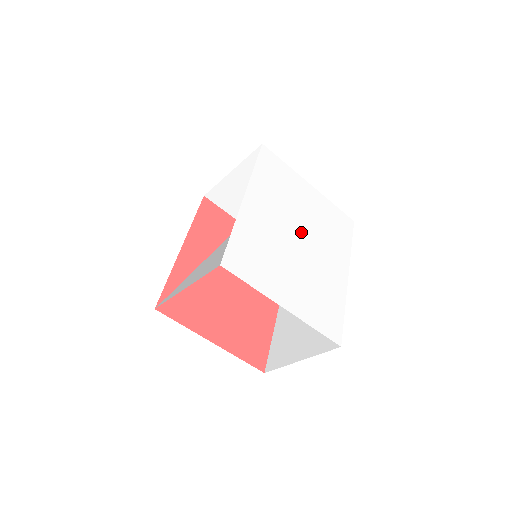
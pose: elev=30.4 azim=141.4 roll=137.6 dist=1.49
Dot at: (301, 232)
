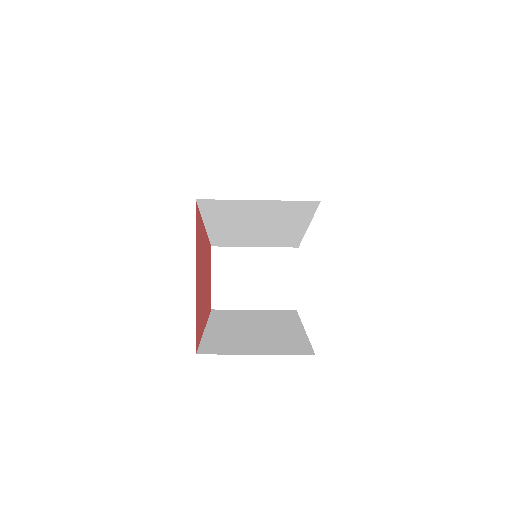
Dot at: occluded
